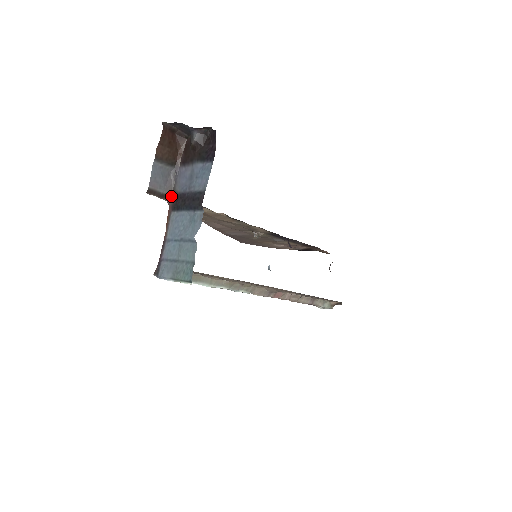
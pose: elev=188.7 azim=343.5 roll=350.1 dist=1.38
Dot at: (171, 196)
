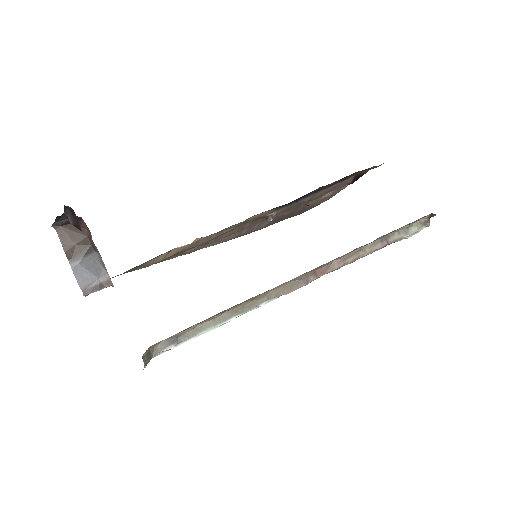
Dot at: (110, 279)
